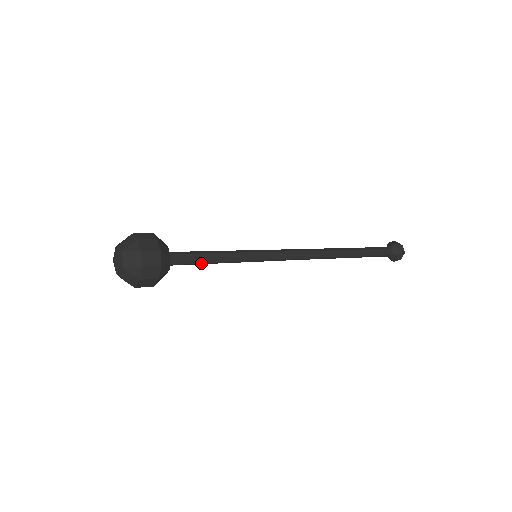
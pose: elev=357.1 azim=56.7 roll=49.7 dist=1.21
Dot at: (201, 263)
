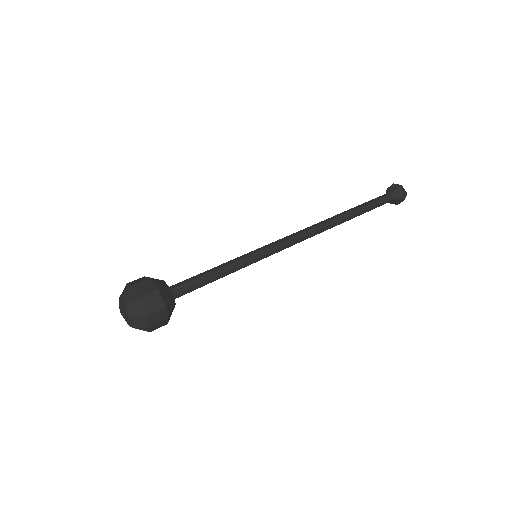
Dot at: occluded
